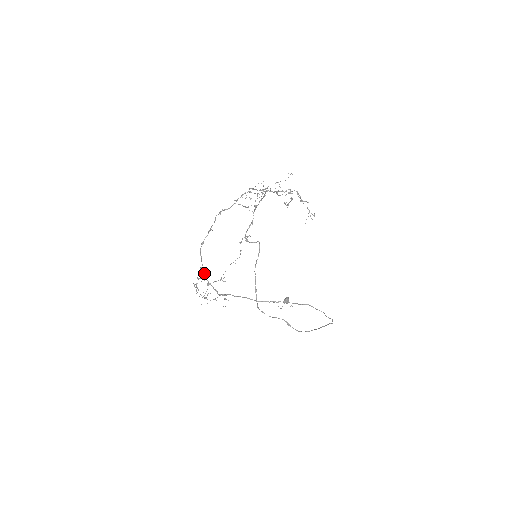
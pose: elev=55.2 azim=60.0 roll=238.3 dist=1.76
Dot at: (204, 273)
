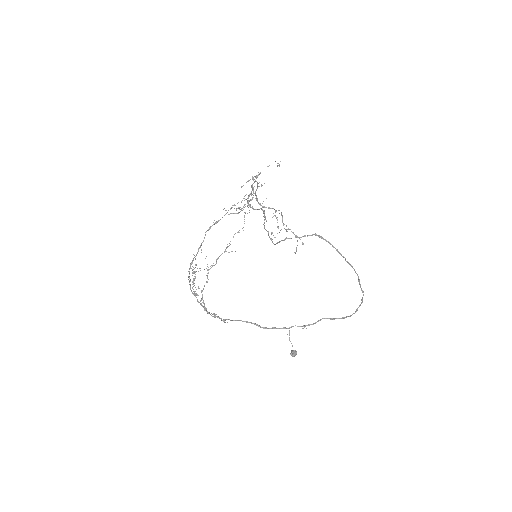
Dot at: (195, 296)
